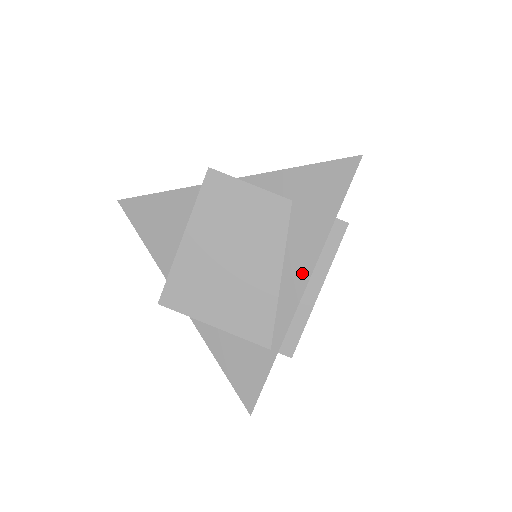
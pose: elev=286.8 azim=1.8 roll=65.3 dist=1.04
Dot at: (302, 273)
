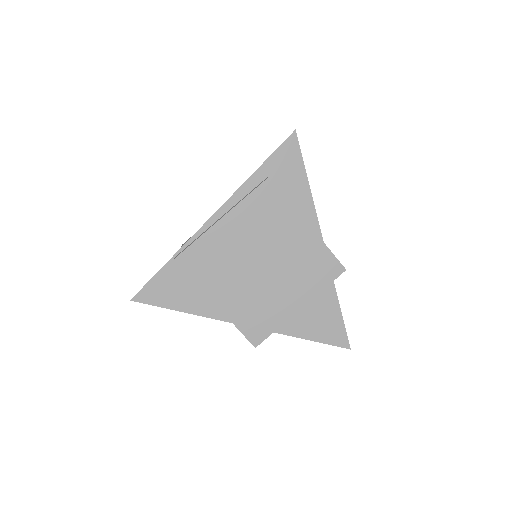
Dot at: (225, 206)
